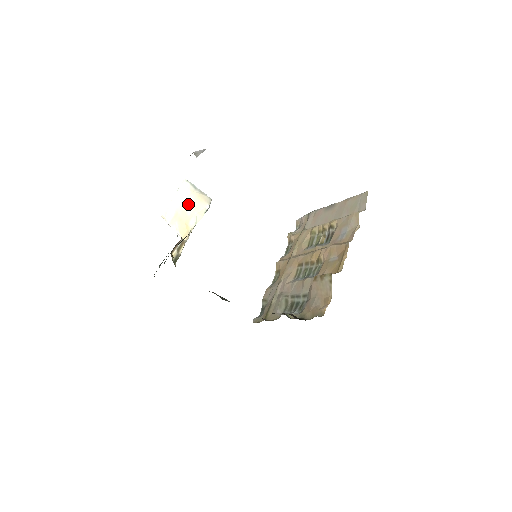
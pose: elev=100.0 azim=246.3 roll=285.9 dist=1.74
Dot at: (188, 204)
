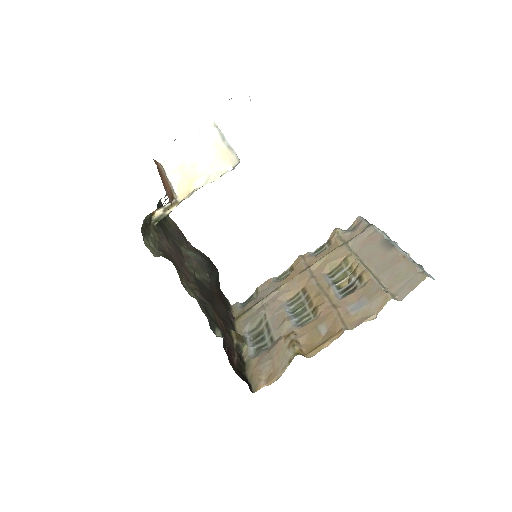
Dot at: (204, 158)
